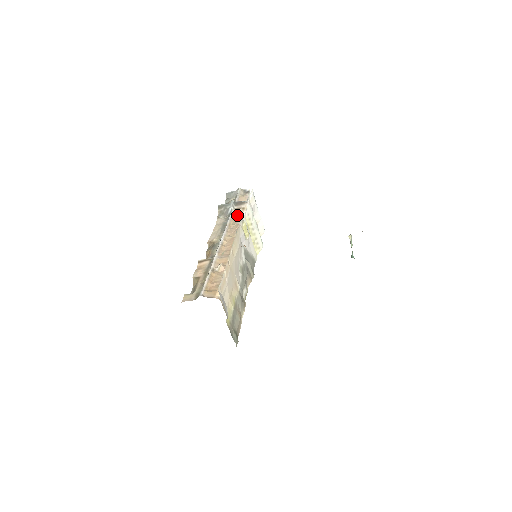
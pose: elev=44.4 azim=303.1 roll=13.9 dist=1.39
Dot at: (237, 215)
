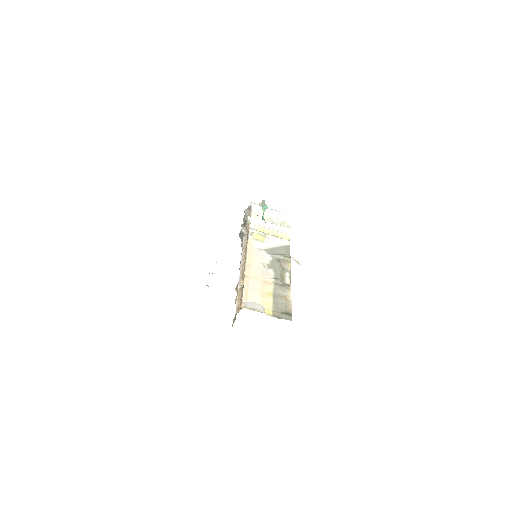
Dot at: (247, 233)
